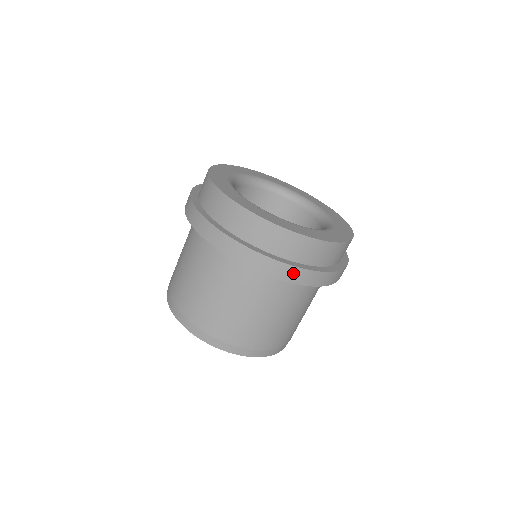
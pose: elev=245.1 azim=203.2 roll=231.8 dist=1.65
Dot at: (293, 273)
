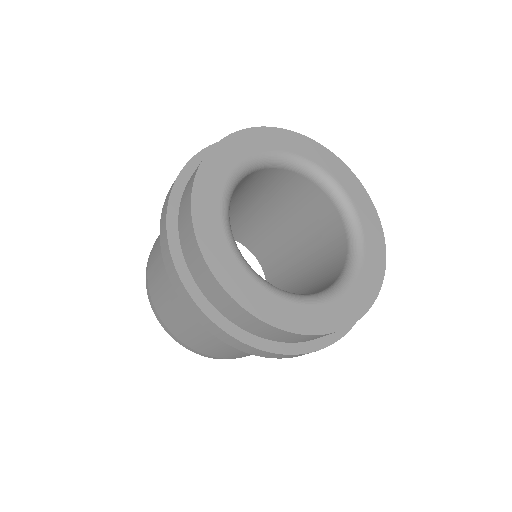
Dot at: (219, 332)
